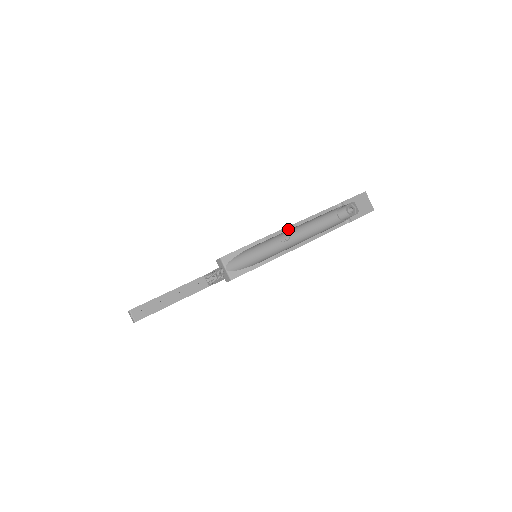
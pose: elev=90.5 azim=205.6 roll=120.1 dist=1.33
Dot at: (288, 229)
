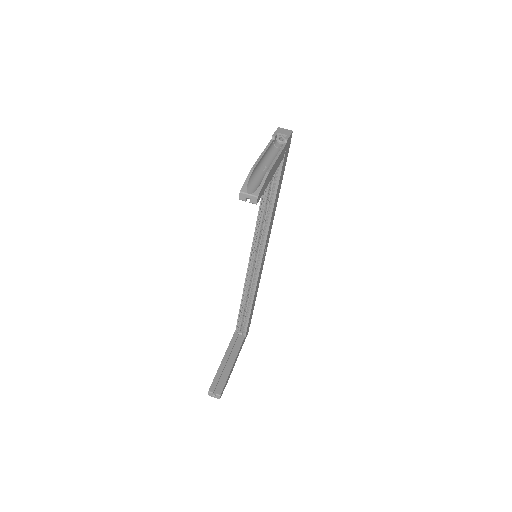
Dot at: (259, 159)
